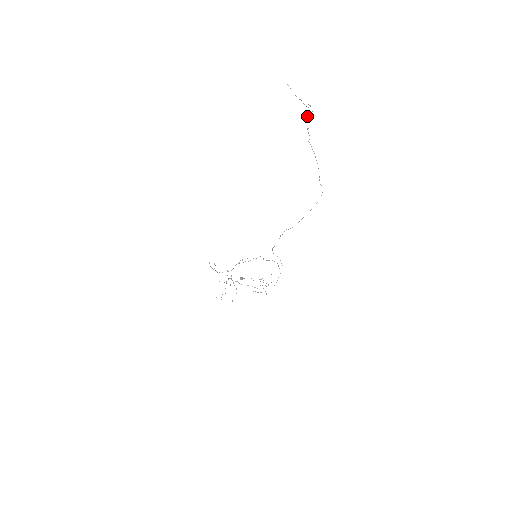
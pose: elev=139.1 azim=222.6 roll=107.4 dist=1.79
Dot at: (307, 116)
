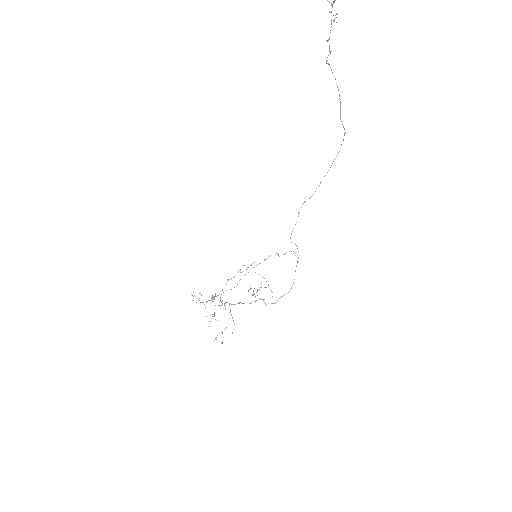
Dot at: (331, 19)
